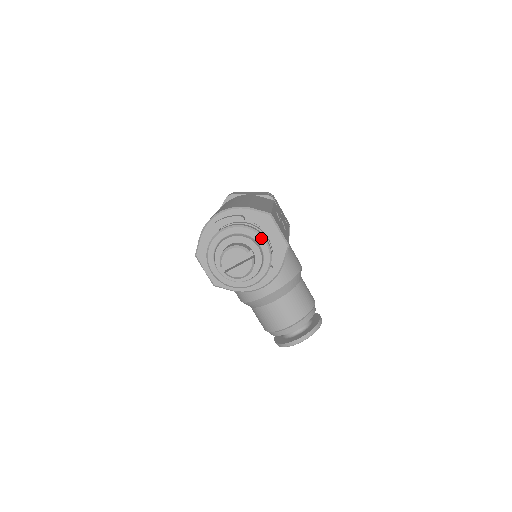
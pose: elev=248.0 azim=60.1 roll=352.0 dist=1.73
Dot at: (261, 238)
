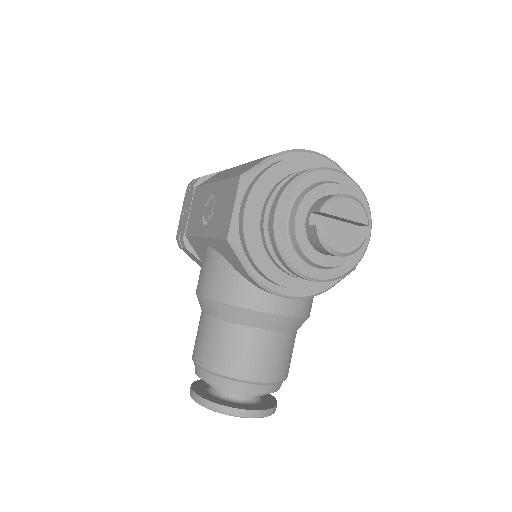
Dot at: (370, 225)
